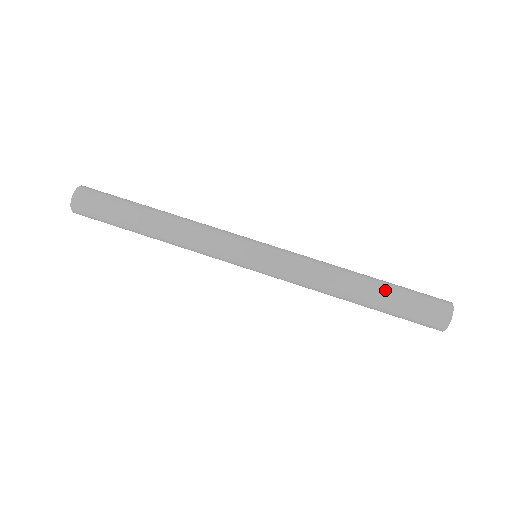
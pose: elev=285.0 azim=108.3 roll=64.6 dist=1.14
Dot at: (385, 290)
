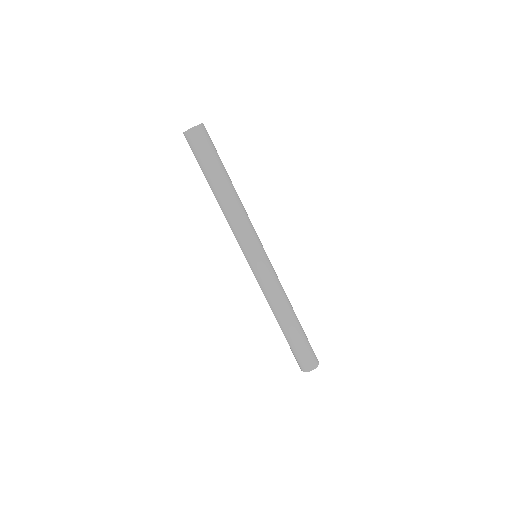
Dot at: (288, 336)
